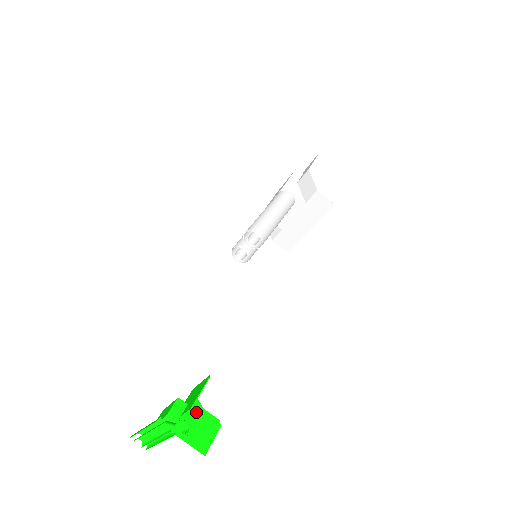
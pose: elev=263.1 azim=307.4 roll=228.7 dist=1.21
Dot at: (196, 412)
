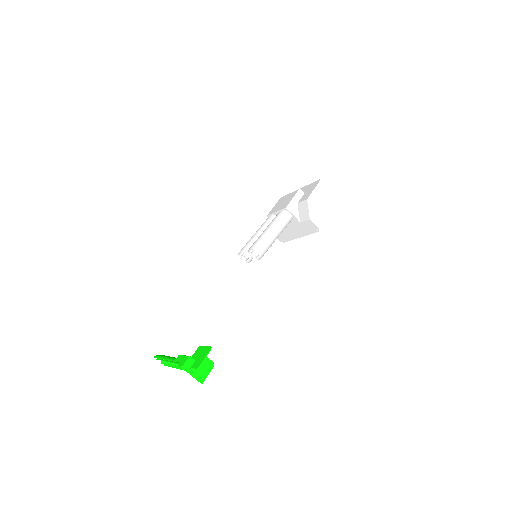
Dot at: occluded
